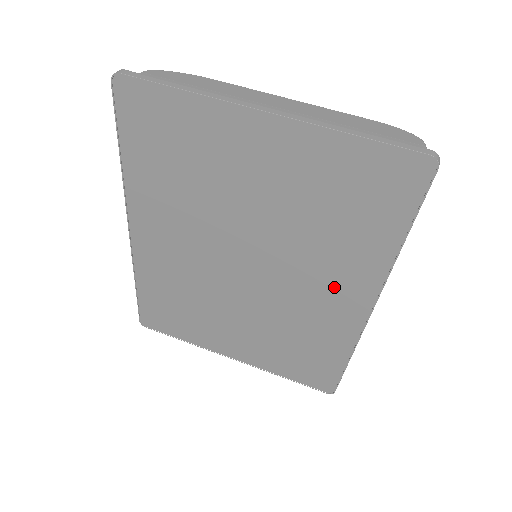
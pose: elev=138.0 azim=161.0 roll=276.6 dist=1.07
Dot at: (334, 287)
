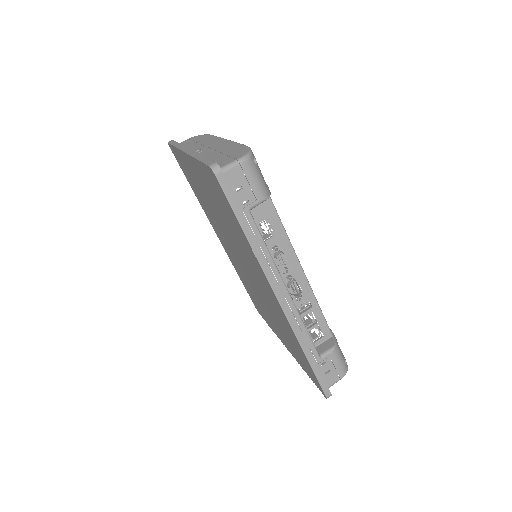
Dot at: (261, 279)
